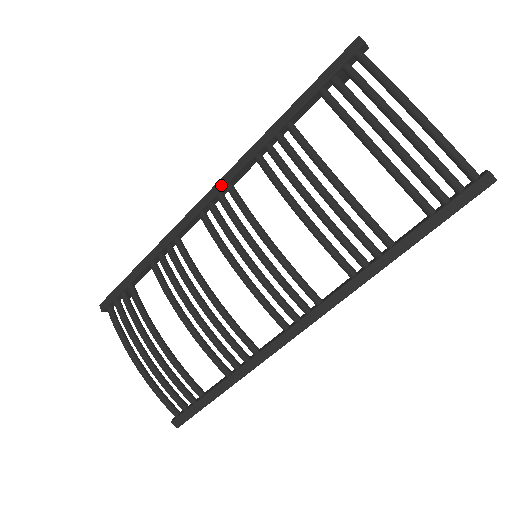
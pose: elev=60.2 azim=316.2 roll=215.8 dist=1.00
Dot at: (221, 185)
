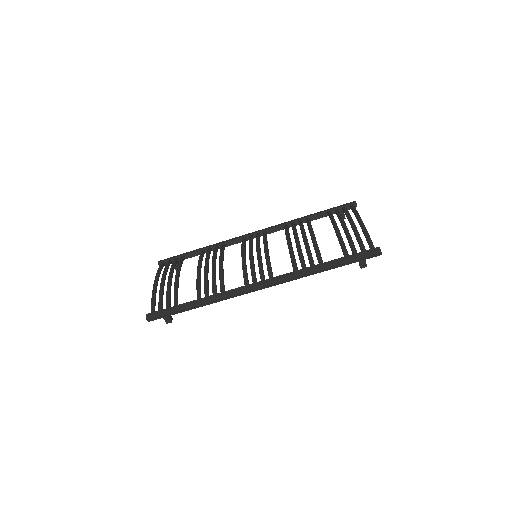
Dot at: (262, 230)
